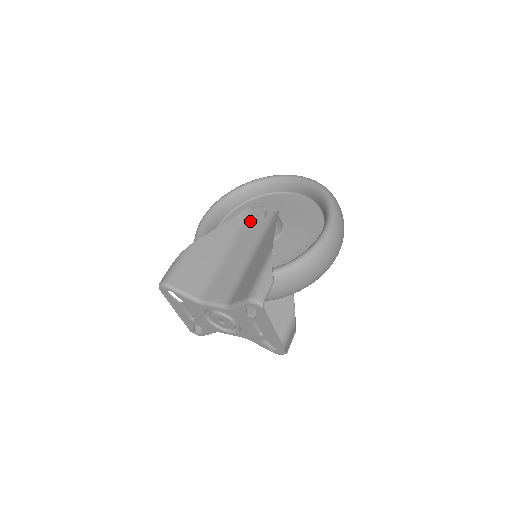
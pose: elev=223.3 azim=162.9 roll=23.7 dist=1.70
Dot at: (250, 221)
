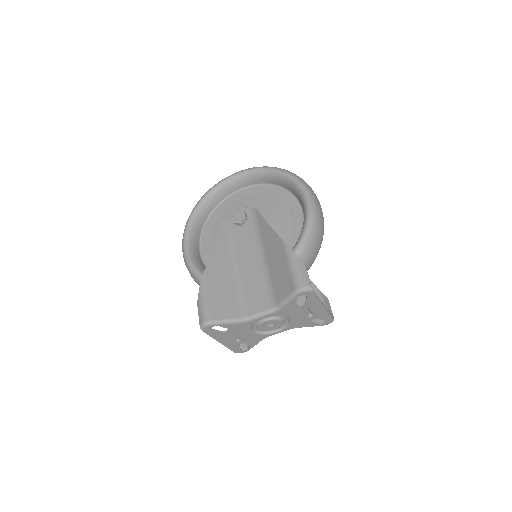
Dot at: (235, 229)
